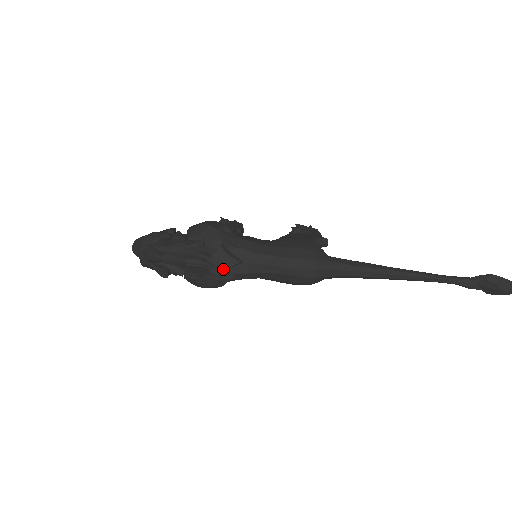
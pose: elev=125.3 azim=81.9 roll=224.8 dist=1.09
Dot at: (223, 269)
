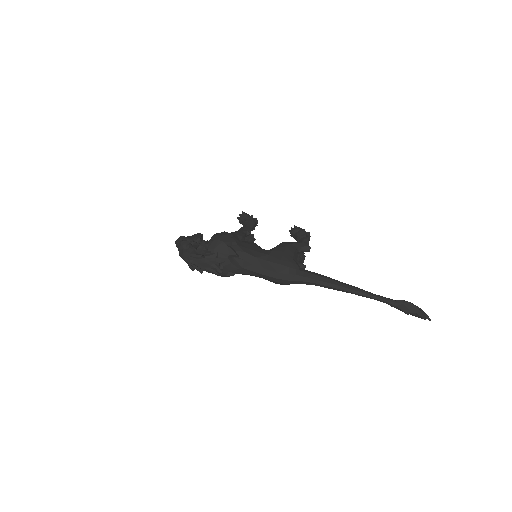
Dot at: (228, 271)
